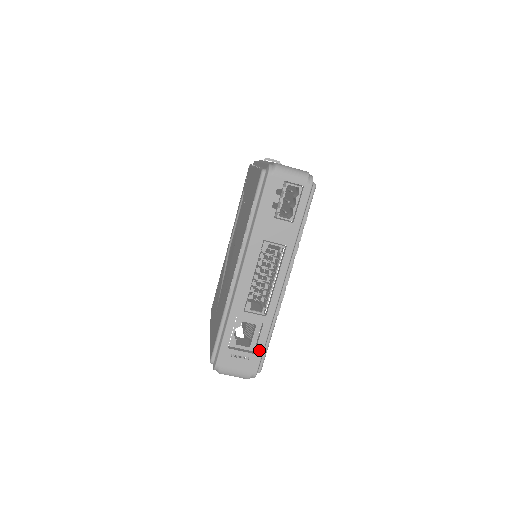
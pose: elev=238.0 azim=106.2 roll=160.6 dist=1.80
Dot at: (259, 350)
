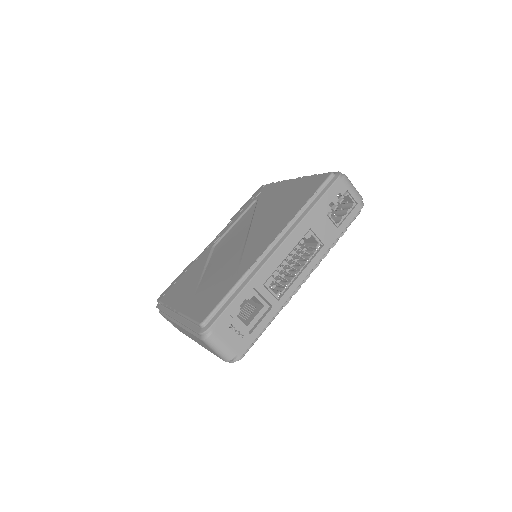
Dot at: (256, 333)
